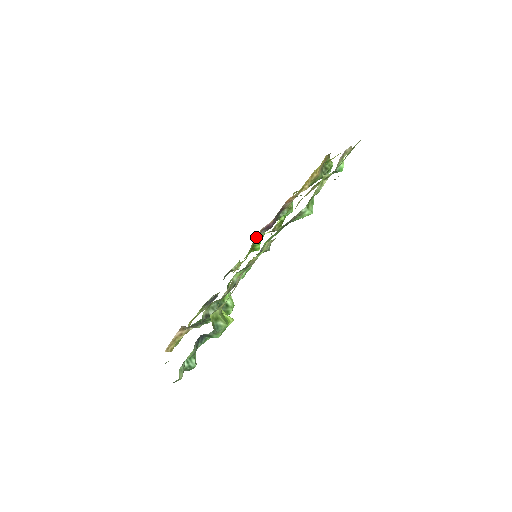
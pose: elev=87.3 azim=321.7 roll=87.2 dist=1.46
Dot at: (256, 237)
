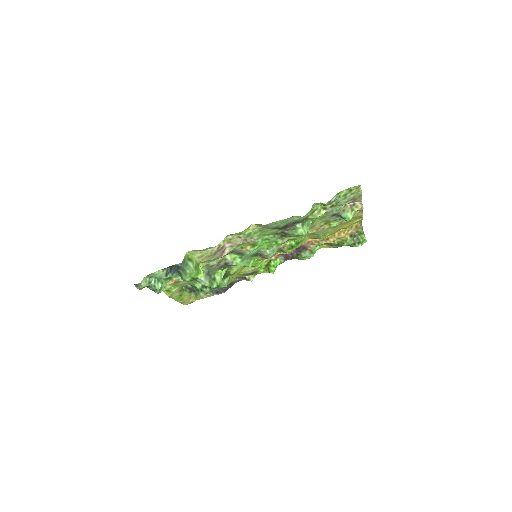
Dot at: (273, 257)
